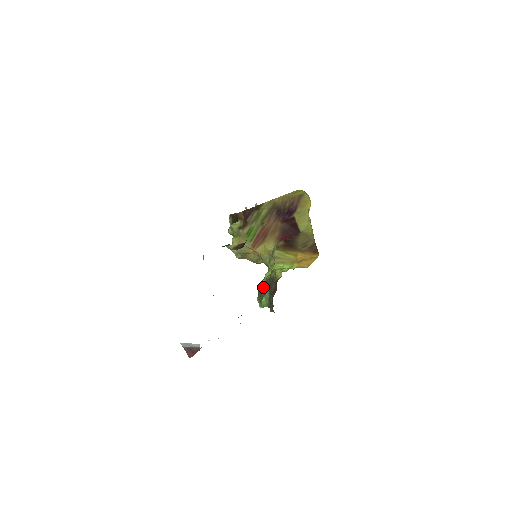
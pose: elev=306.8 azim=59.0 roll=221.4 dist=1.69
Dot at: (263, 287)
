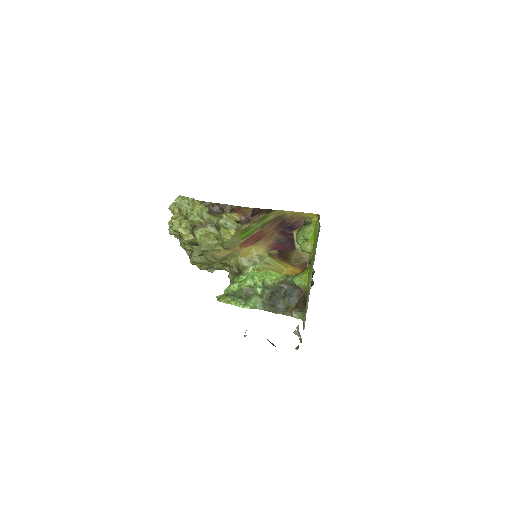
Dot at: (249, 288)
